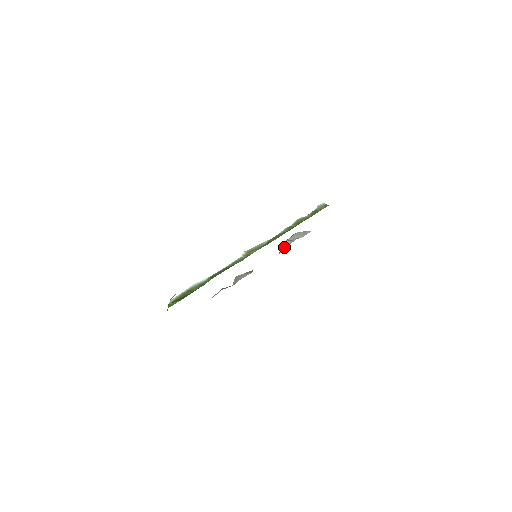
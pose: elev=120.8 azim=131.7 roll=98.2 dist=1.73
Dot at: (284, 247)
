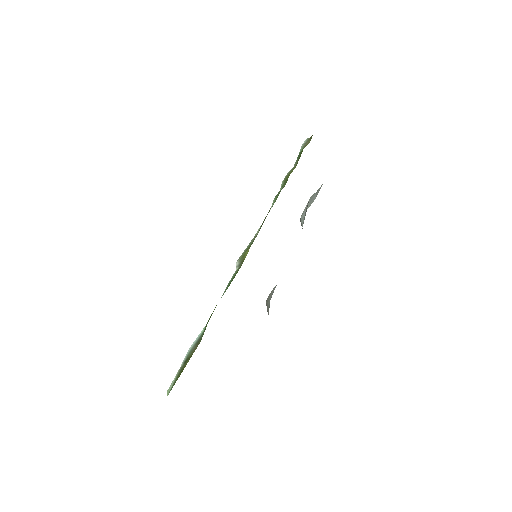
Dot at: (302, 225)
